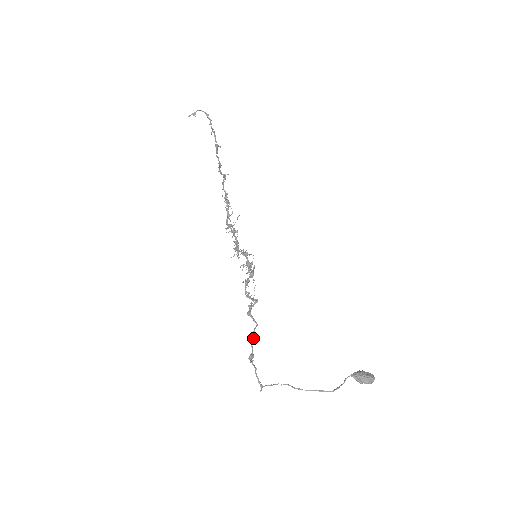
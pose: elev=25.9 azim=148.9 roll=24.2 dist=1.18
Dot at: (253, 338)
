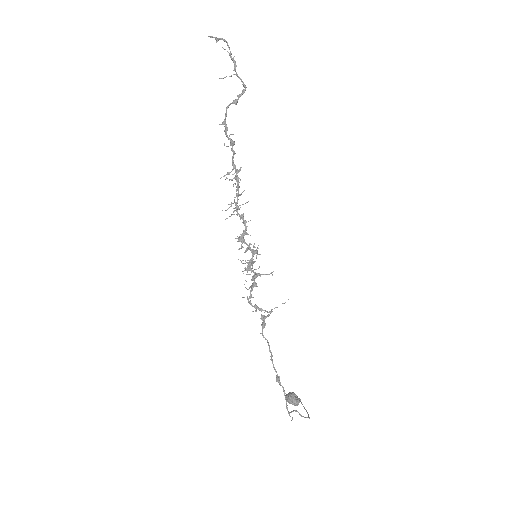
Dot at: occluded
